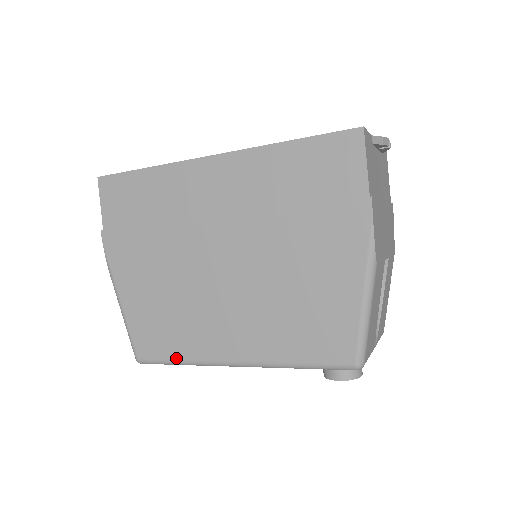
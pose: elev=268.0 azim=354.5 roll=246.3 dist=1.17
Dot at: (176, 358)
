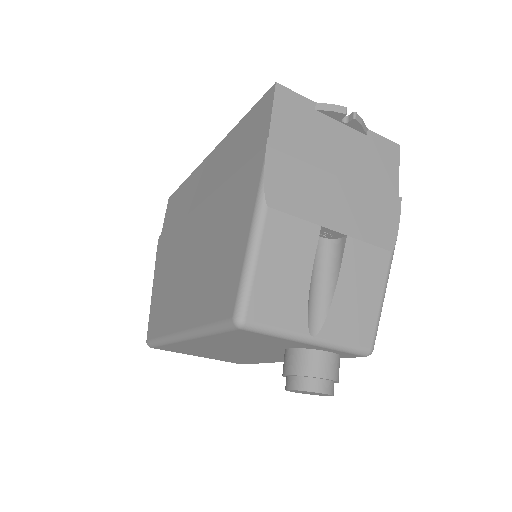
Dot at: (159, 335)
